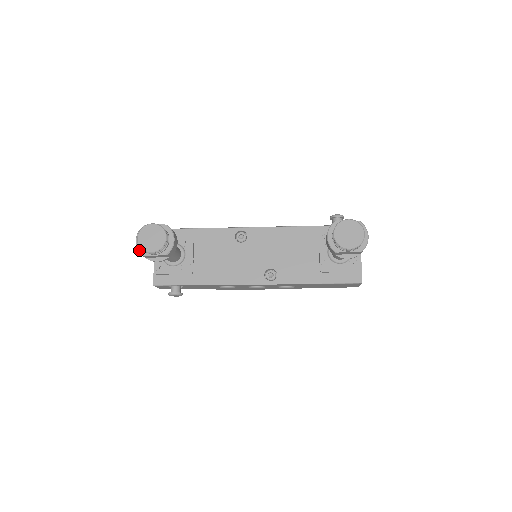
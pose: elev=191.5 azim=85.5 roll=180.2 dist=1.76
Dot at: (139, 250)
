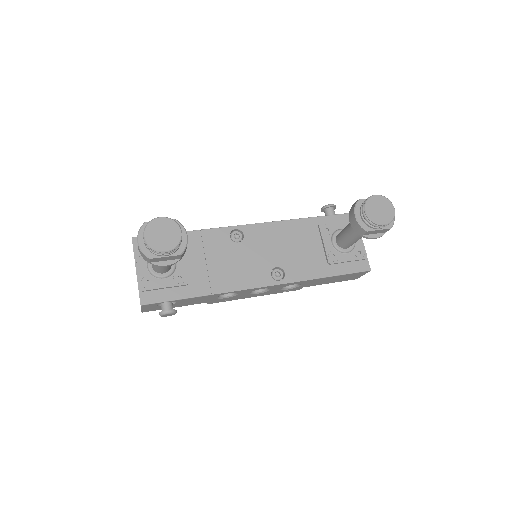
Dot at: (144, 252)
